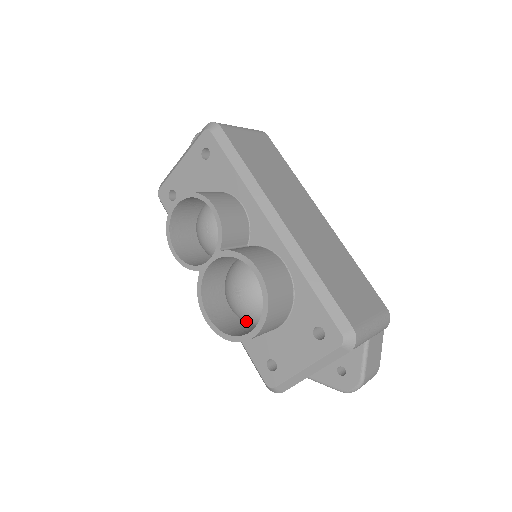
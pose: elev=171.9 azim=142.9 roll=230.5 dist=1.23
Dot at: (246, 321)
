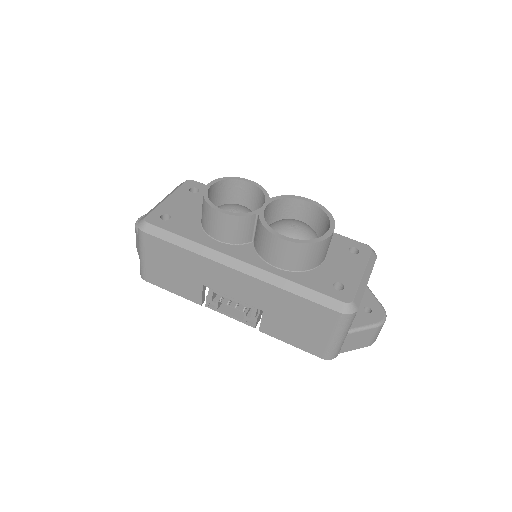
Dot at: occluded
